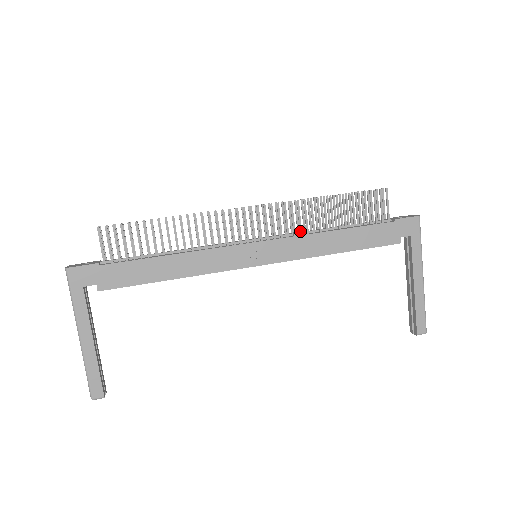
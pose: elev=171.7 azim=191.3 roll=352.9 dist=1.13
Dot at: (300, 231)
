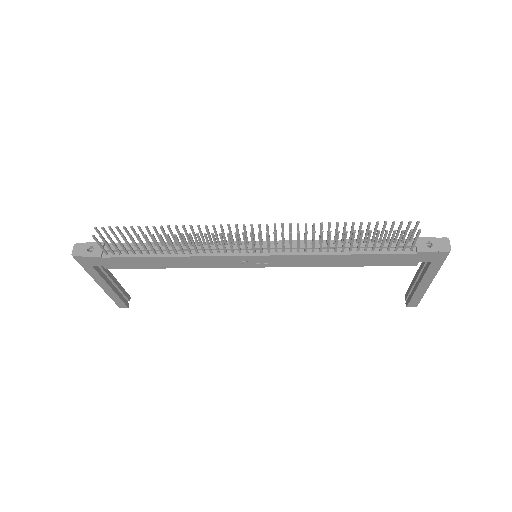
Dot at: (305, 250)
